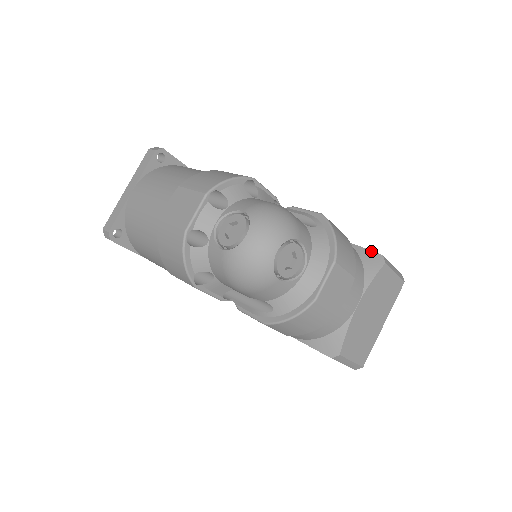
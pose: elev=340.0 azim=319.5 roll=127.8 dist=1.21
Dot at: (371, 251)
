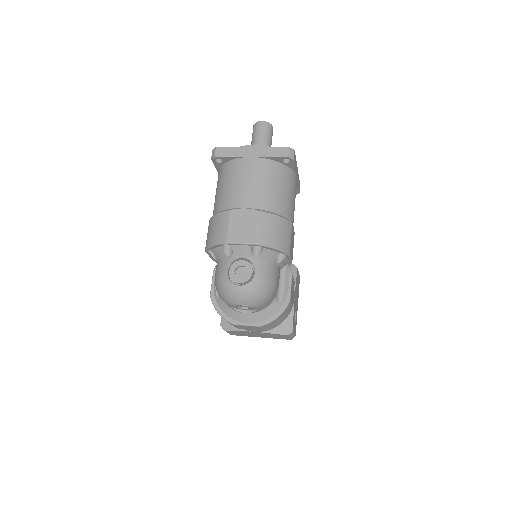
Dot at: (293, 324)
